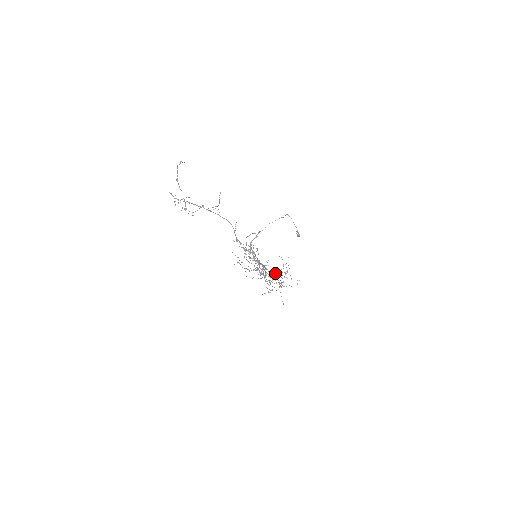
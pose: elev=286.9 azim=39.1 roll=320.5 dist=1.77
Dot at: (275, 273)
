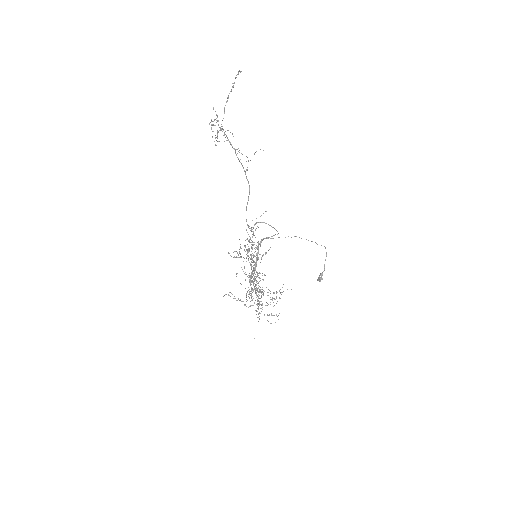
Dot at: (260, 289)
